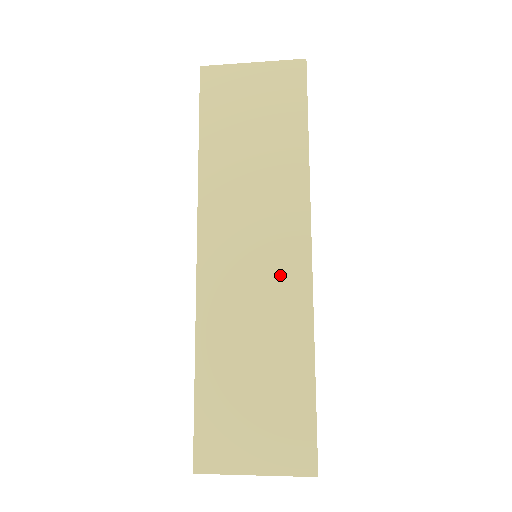
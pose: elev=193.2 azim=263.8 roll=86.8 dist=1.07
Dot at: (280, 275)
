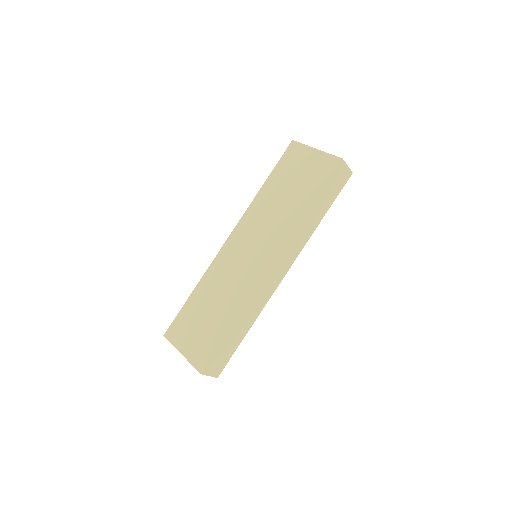
Dot at: (251, 270)
